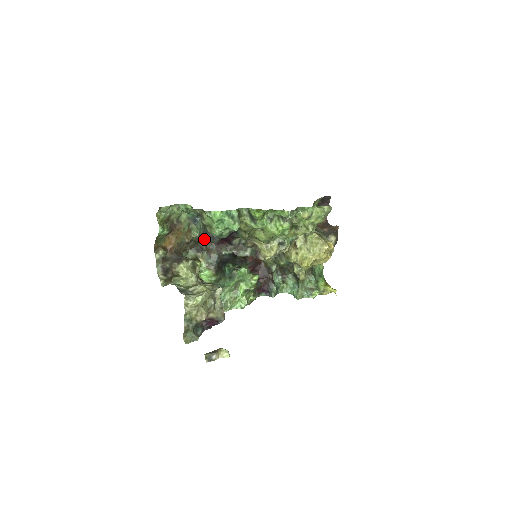
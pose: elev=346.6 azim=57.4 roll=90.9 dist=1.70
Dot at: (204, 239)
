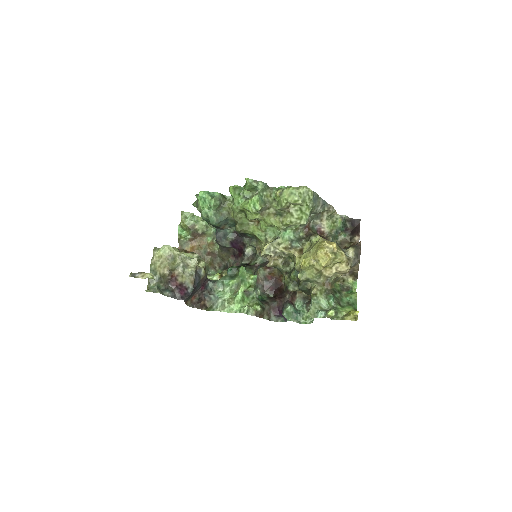
Dot at: (221, 248)
